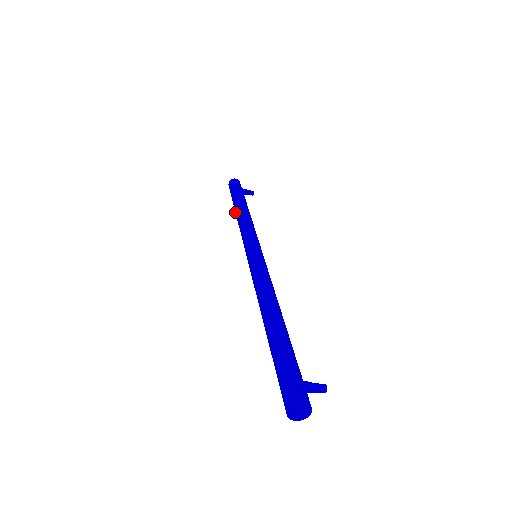
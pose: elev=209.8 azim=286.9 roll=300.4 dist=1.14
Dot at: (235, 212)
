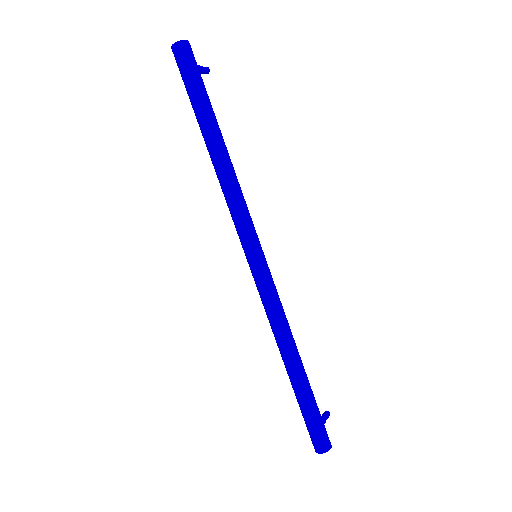
Dot at: (207, 146)
